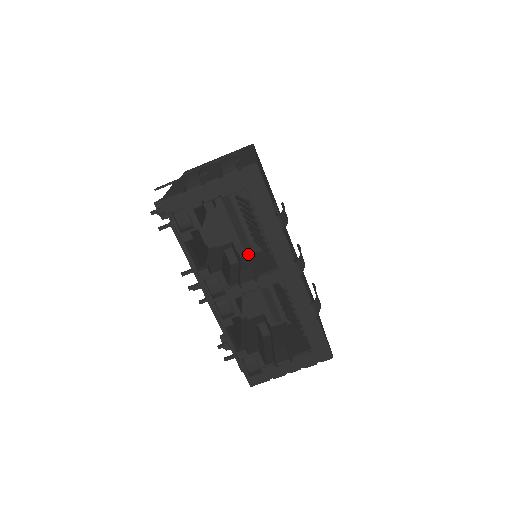
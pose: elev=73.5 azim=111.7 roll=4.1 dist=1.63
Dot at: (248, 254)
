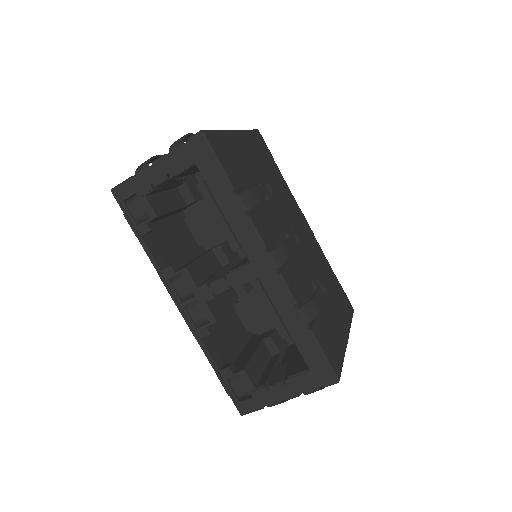
Dot at: occluded
